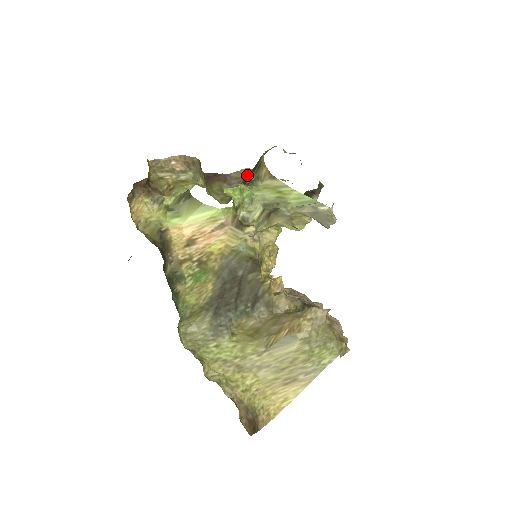
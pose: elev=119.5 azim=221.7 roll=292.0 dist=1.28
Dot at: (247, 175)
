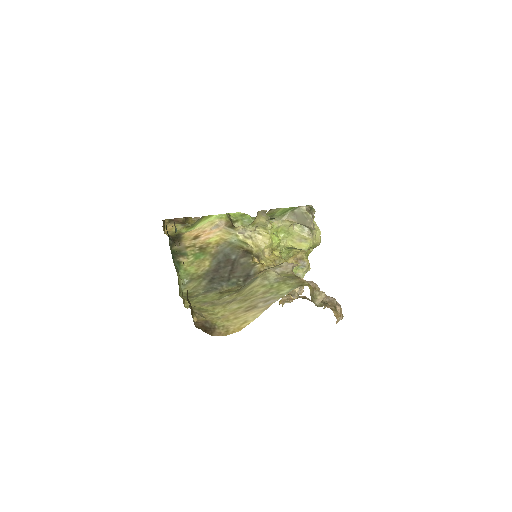
Dot at: occluded
